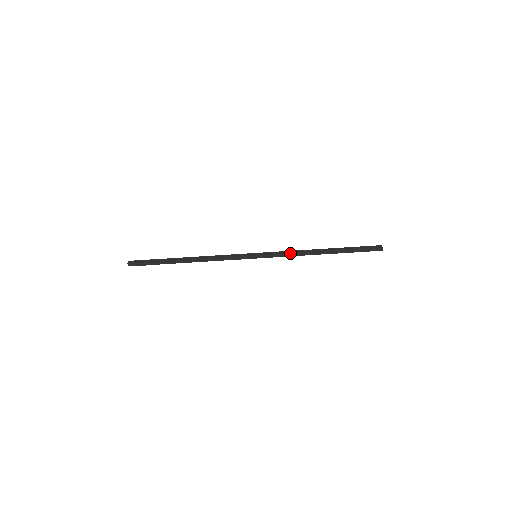
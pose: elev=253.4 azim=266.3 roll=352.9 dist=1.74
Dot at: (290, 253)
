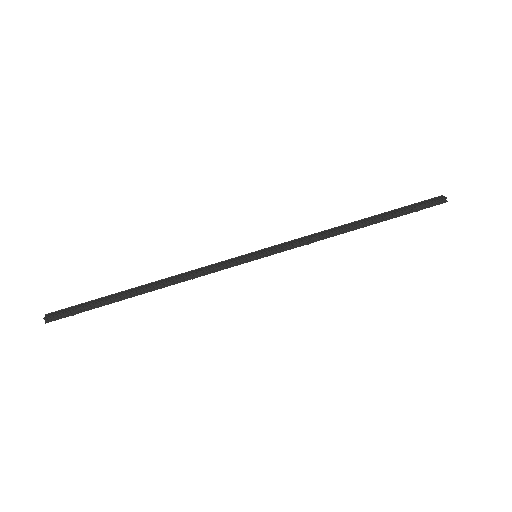
Dot at: (309, 238)
